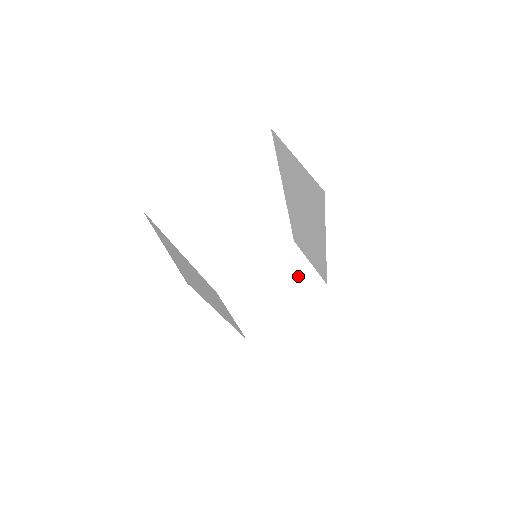
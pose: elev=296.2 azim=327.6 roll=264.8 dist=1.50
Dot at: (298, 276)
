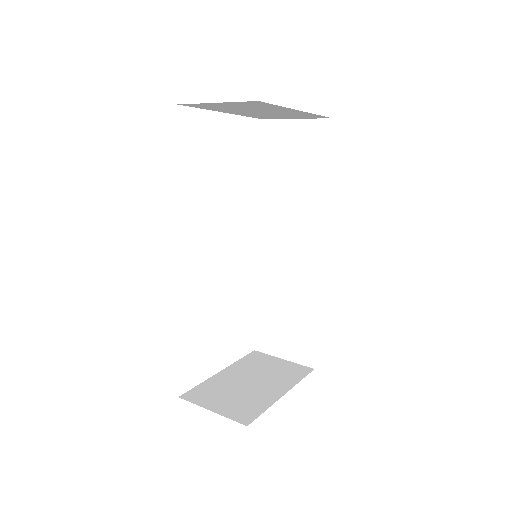
Dot at: (277, 369)
